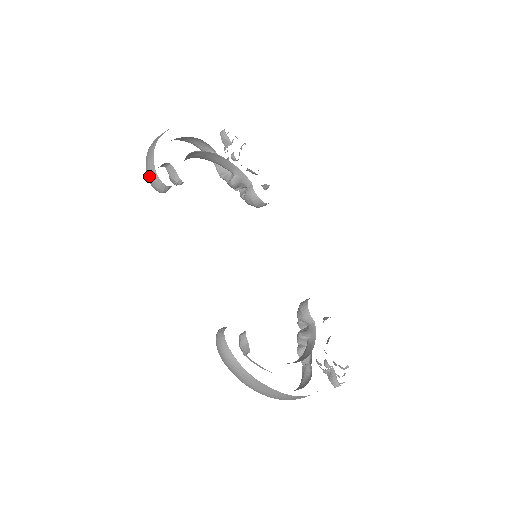
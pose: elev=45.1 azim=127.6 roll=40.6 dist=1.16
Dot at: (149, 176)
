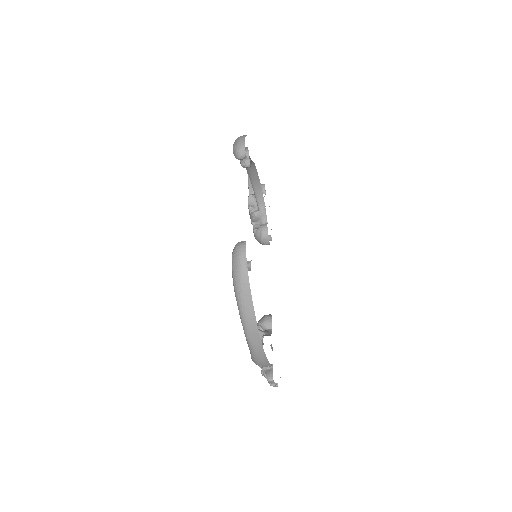
Dot at: (238, 144)
